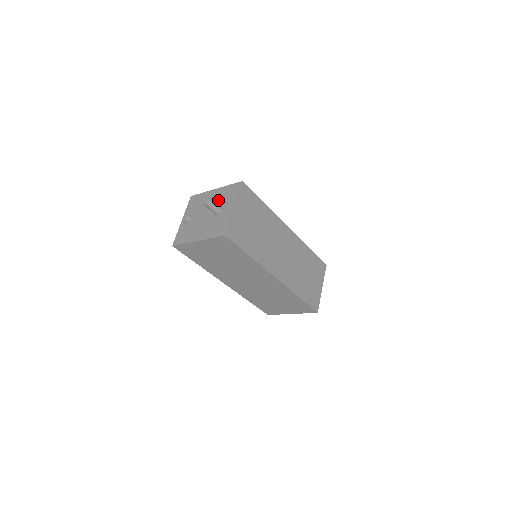
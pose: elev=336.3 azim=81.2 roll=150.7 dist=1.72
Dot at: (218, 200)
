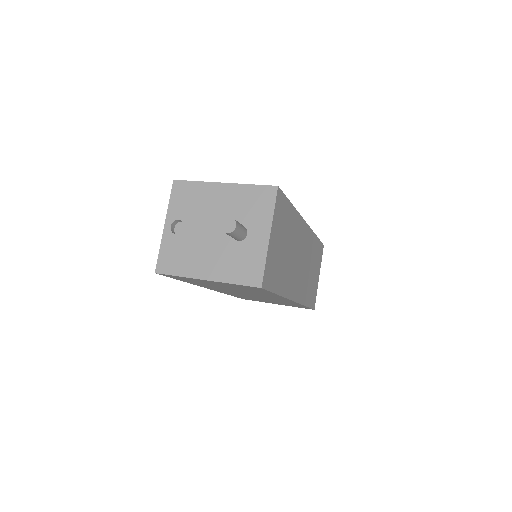
Dot at: (234, 209)
